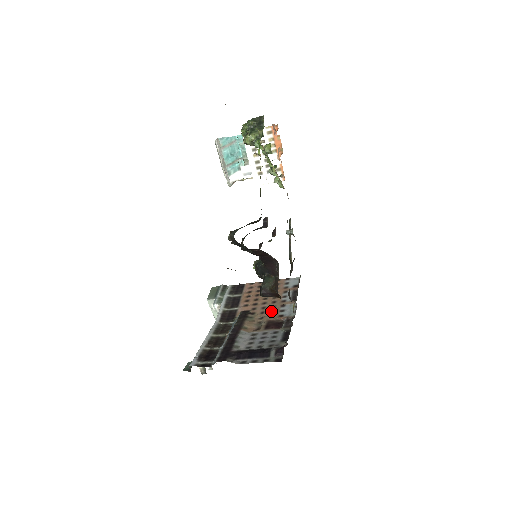
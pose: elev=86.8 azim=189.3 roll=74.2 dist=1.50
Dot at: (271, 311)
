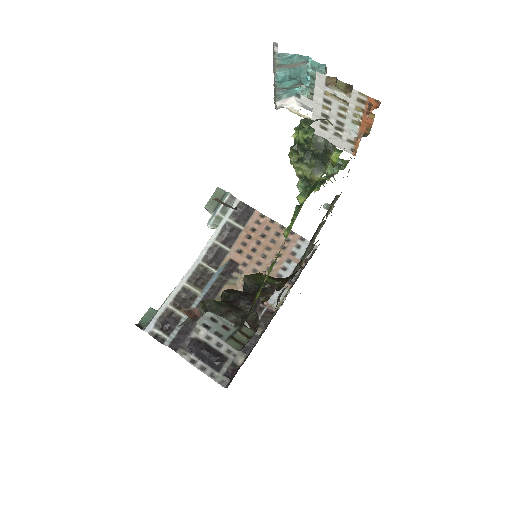
Dot at: occluded
